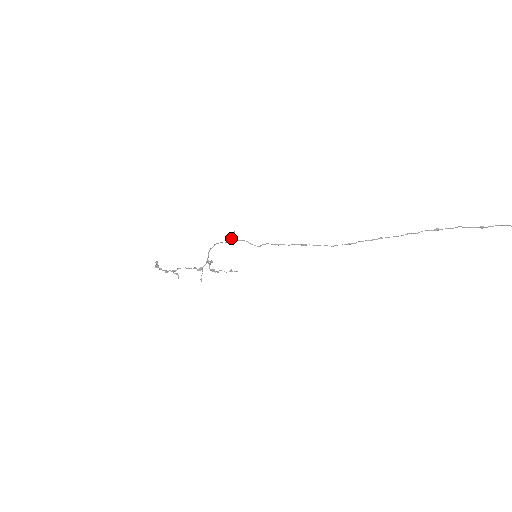
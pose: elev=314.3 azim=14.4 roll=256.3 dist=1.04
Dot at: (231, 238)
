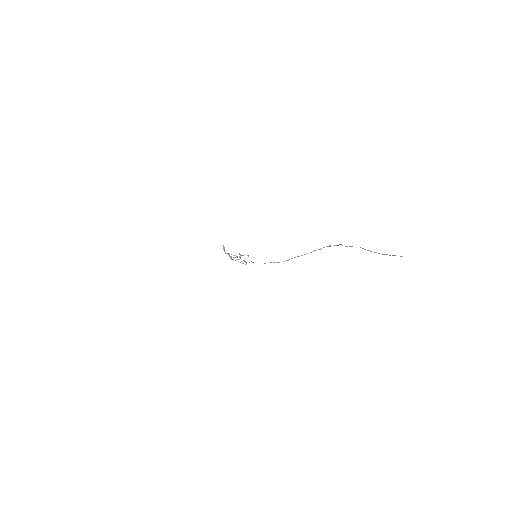
Dot at: occluded
